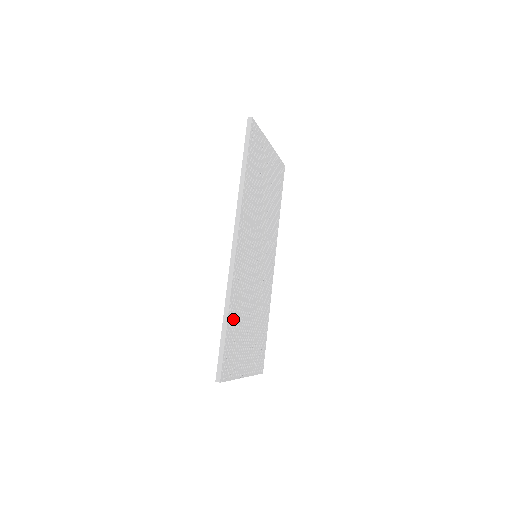
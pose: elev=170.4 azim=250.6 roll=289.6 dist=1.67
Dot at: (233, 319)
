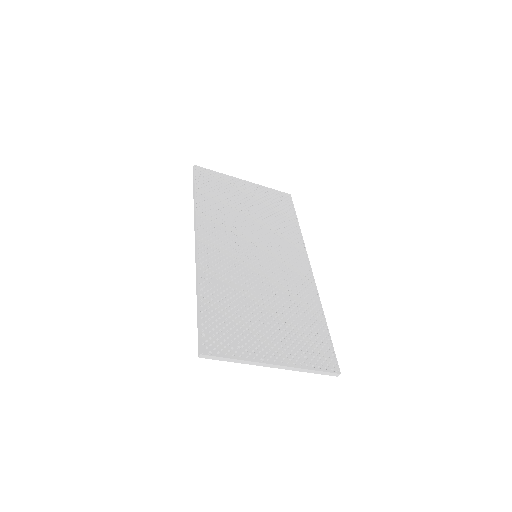
Dot at: (214, 299)
